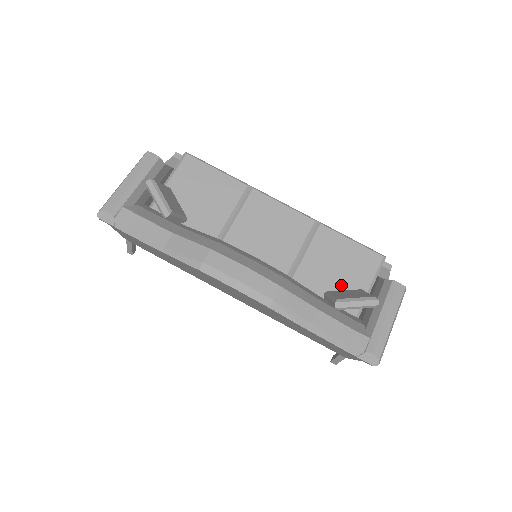
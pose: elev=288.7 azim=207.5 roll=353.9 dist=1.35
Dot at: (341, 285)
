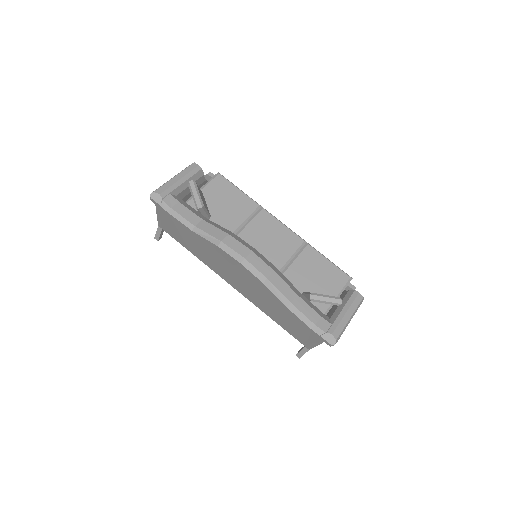
Dot at: (316, 290)
